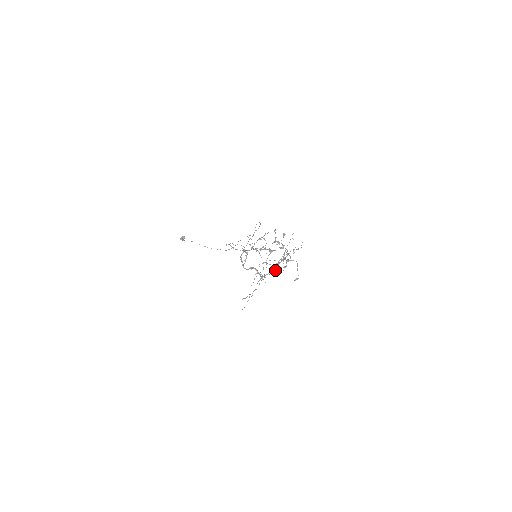
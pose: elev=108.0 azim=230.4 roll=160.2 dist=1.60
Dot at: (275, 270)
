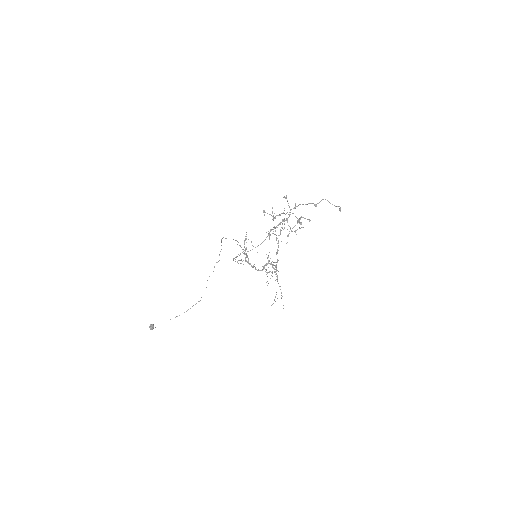
Dot at: occluded
